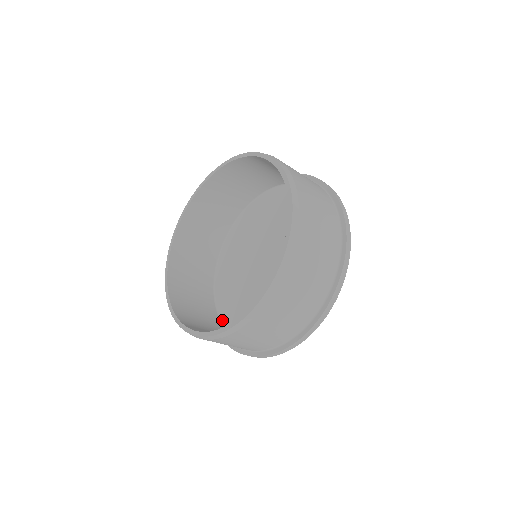
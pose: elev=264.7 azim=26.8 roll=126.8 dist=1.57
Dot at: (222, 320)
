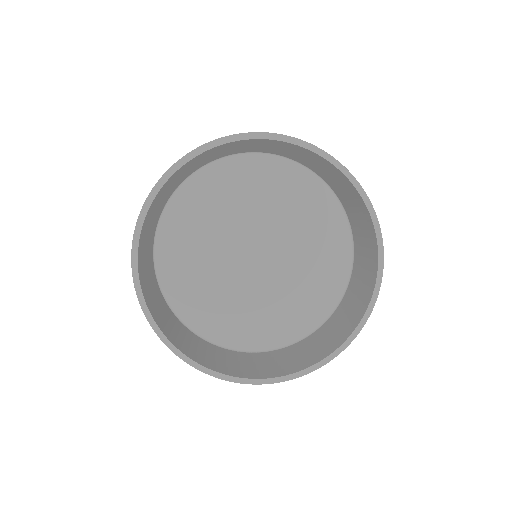
Dot at: (209, 339)
